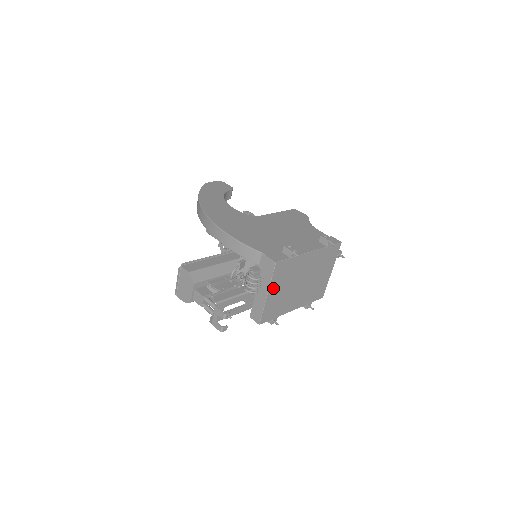
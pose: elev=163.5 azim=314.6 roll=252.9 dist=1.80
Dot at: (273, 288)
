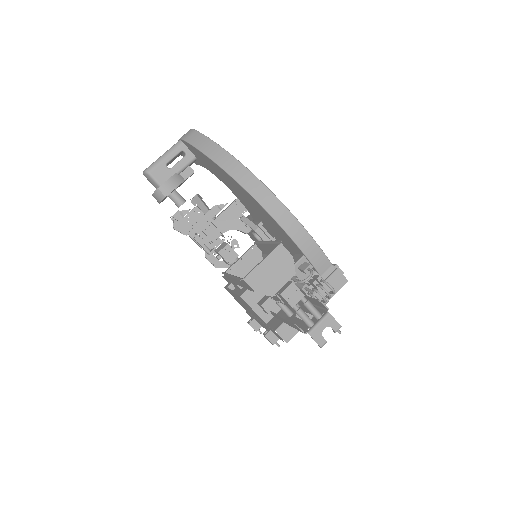
Dot at: occluded
